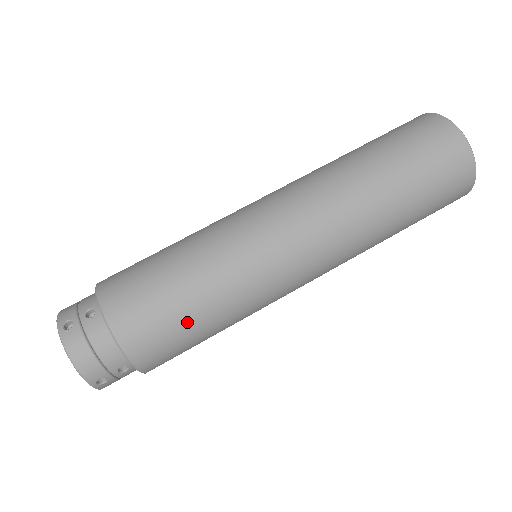
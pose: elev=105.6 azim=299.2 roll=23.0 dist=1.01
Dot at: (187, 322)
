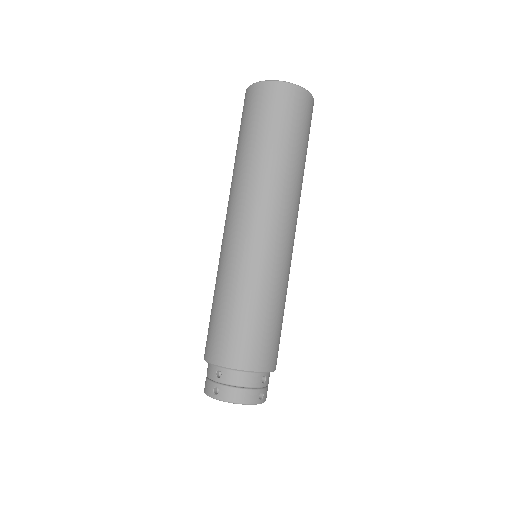
Dot at: (264, 324)
